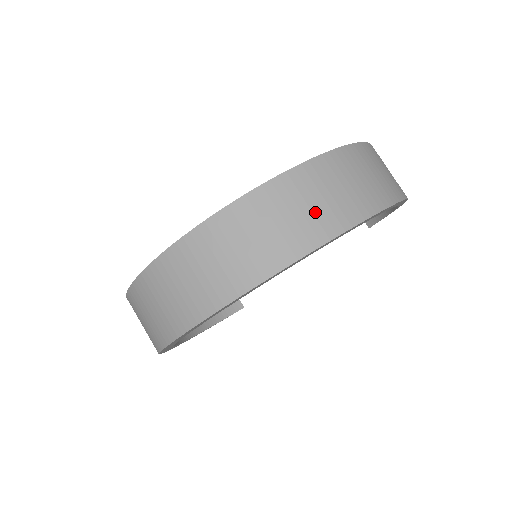
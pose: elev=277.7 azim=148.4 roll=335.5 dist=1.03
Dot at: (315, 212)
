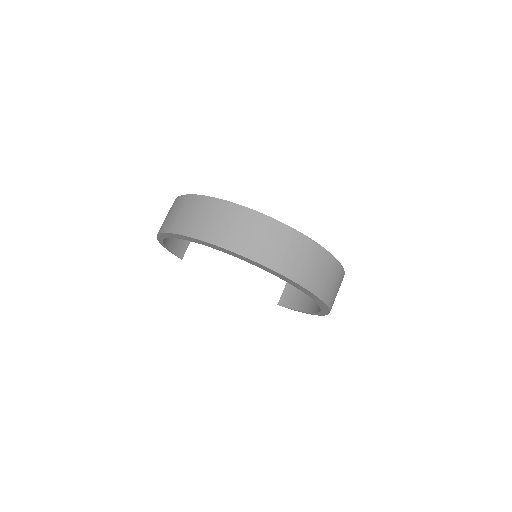
Dot at: (320, 278)
